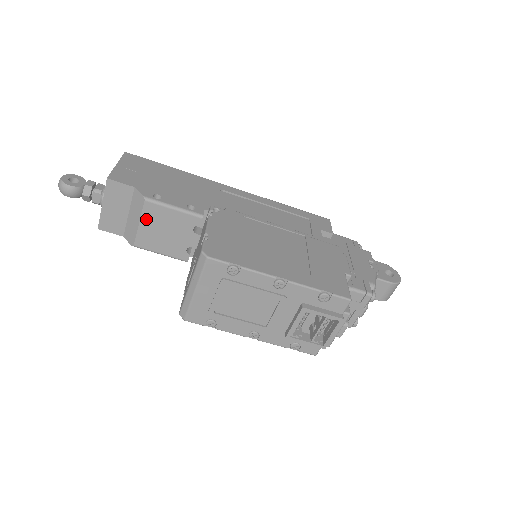
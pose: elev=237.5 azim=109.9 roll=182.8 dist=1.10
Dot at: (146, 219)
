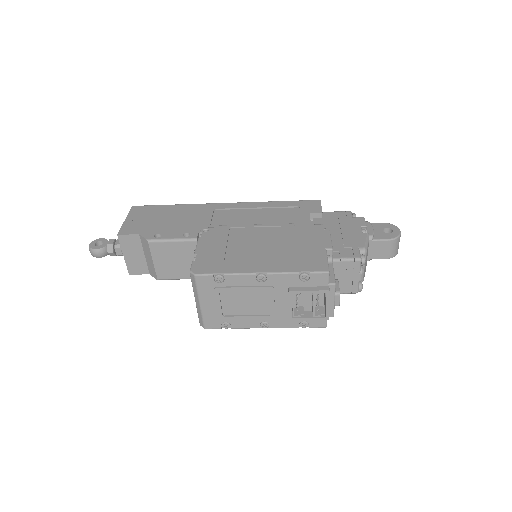
Dot at: (156, 256)
